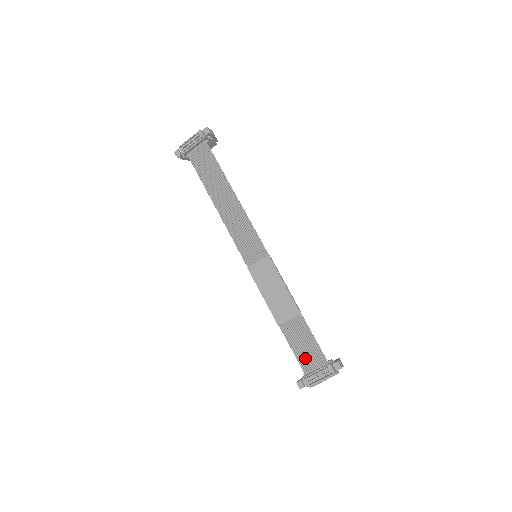
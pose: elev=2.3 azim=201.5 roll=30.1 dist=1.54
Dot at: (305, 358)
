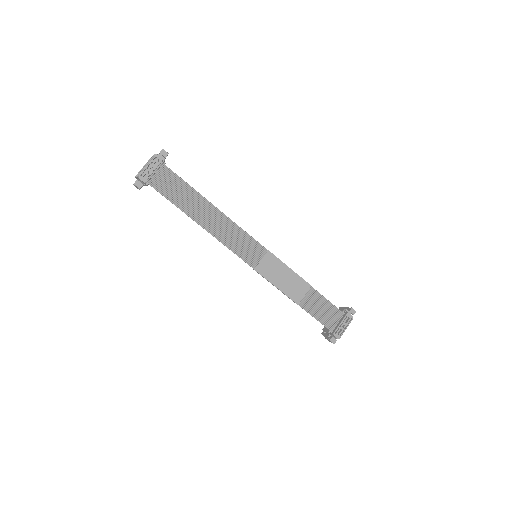
Dot at: (327, 319)
